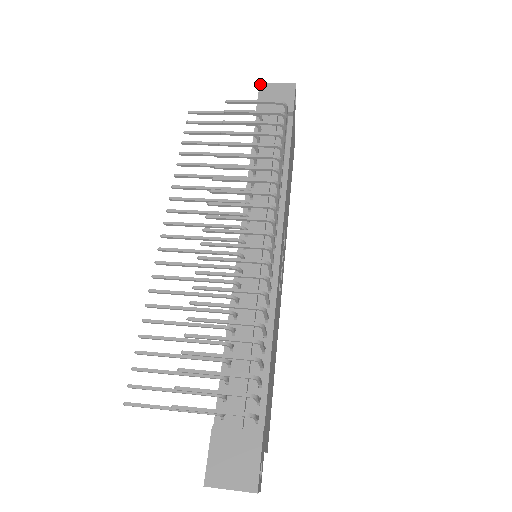
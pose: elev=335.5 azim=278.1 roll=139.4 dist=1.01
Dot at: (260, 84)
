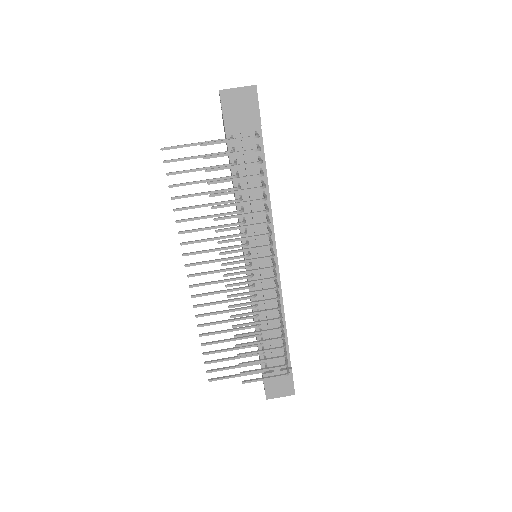
Dot at: (220, 93)
